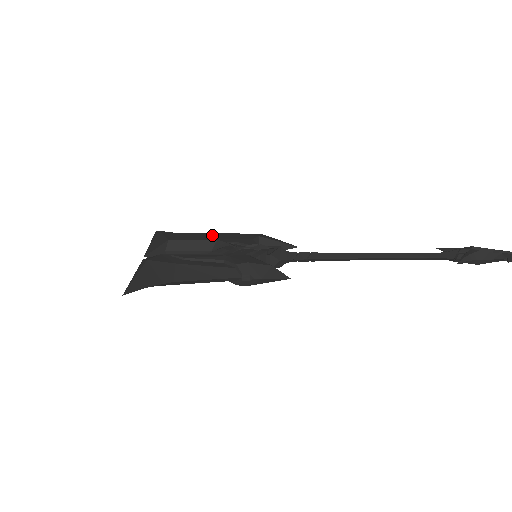
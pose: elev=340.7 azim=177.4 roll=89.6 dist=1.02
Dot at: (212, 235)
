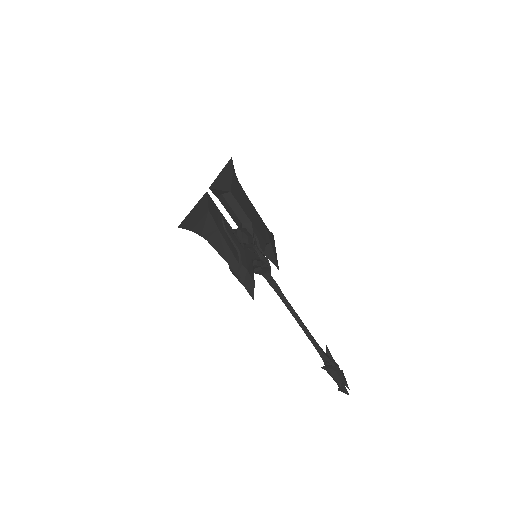
Dot at: (253, 211)
